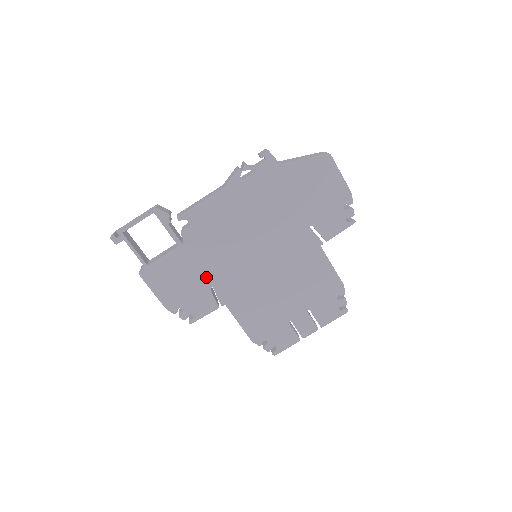
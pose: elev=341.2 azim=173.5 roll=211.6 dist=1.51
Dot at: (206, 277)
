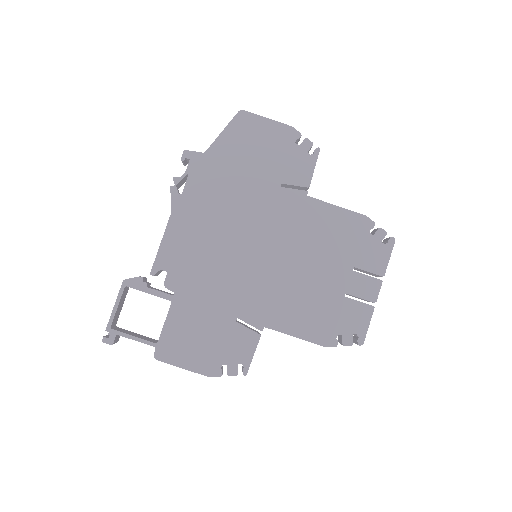
Dot at: (222, 312)
